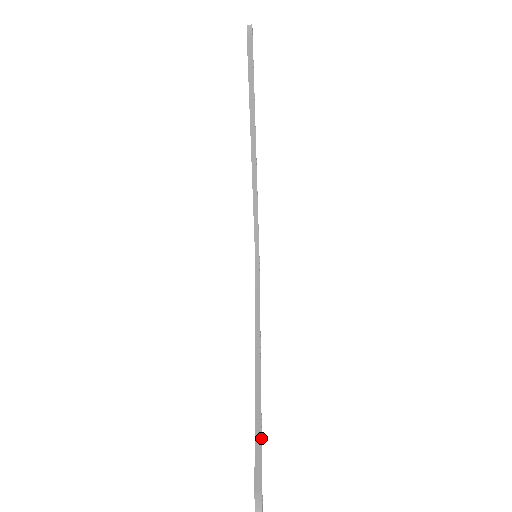
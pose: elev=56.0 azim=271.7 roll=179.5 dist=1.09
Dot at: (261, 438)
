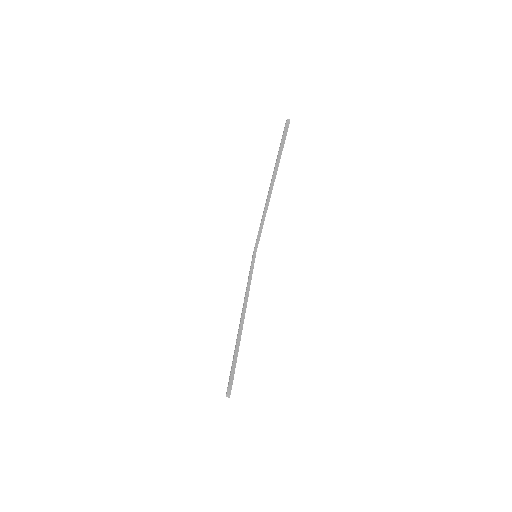
Dot at: occluded
